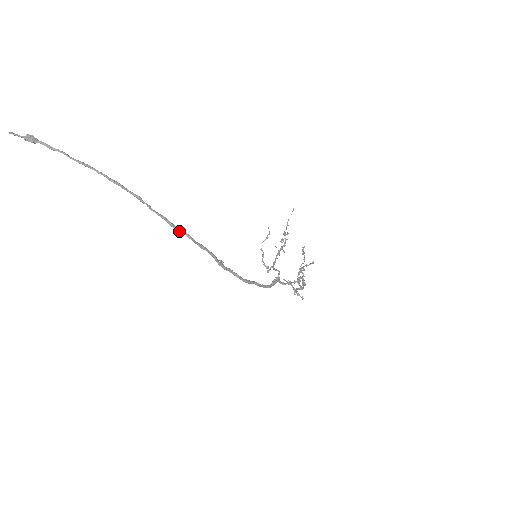
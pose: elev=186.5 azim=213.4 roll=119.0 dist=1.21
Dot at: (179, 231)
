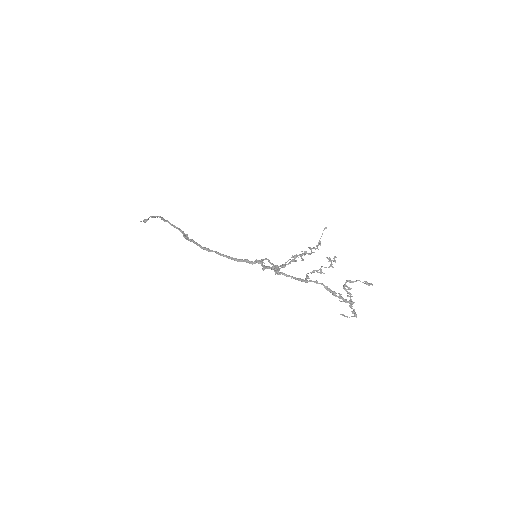
Dot at: (165, 221)
